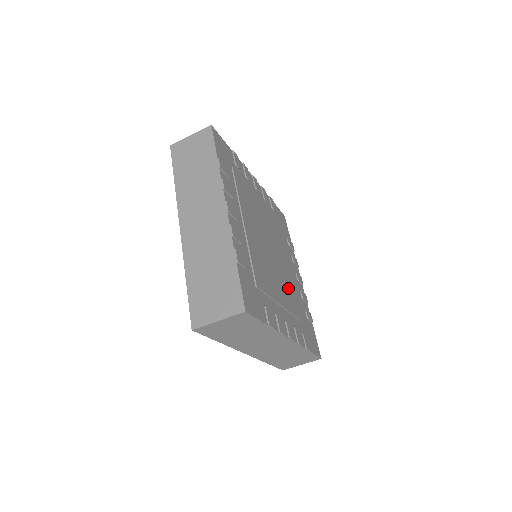
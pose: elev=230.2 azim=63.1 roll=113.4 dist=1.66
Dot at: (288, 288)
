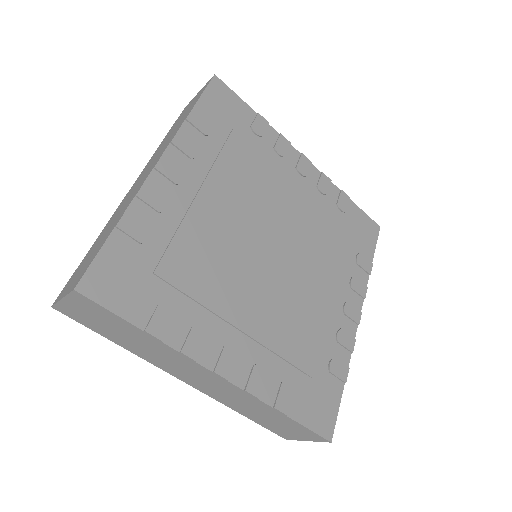
Dot at: (314, 246)
